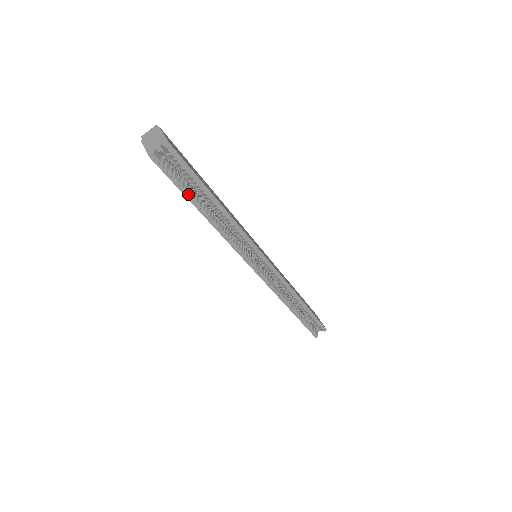
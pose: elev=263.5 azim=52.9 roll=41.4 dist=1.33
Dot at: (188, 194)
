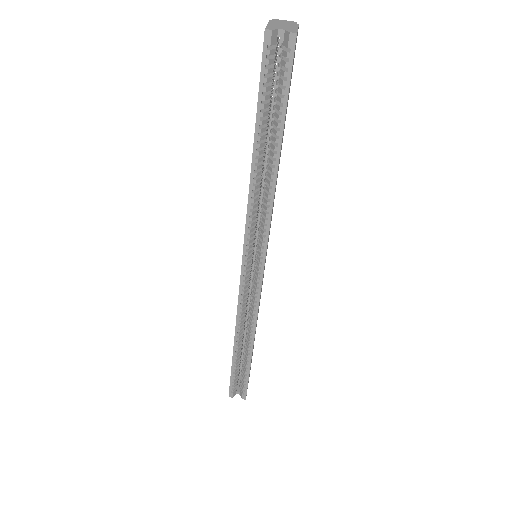
Dot at: (261, 112)
